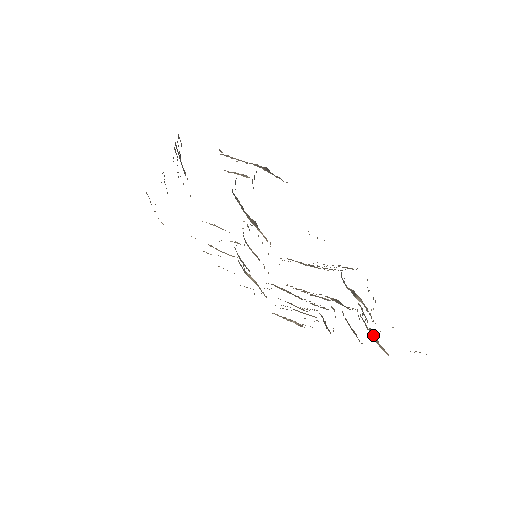
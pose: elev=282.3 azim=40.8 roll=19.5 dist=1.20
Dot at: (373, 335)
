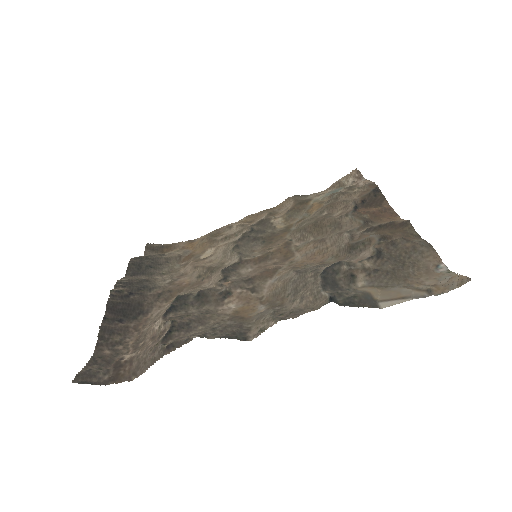
Dot at: (412, 247)
